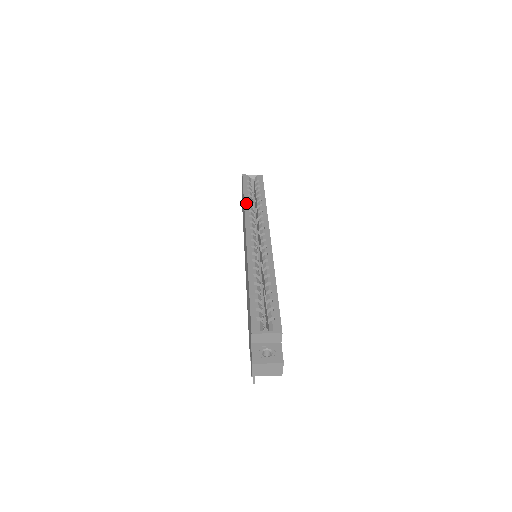
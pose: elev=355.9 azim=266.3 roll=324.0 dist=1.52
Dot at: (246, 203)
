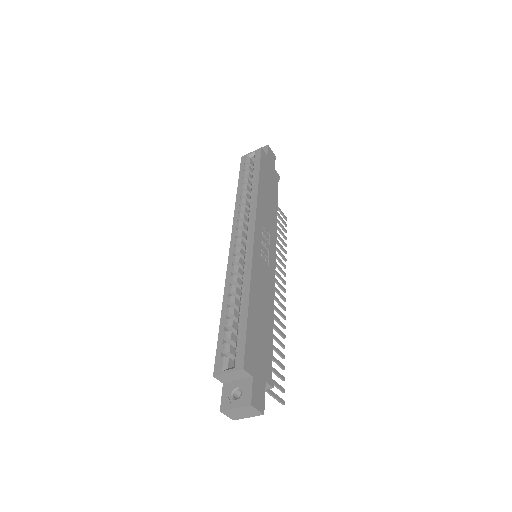
Dot at: (238, 195)
